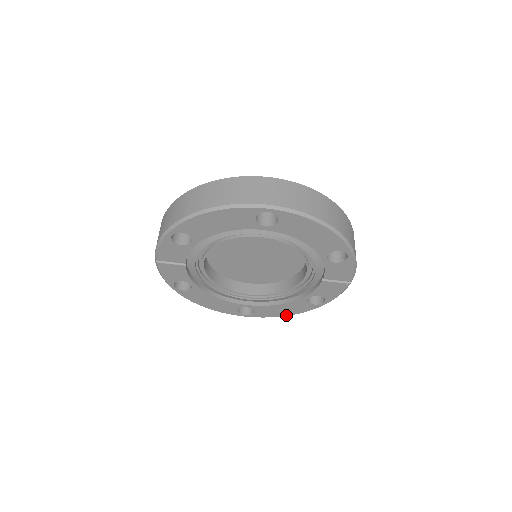
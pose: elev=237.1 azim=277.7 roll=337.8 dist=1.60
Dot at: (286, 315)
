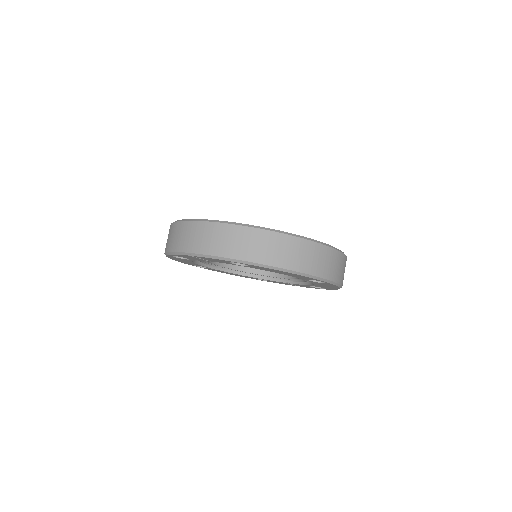
Dot at: (226, 273)
